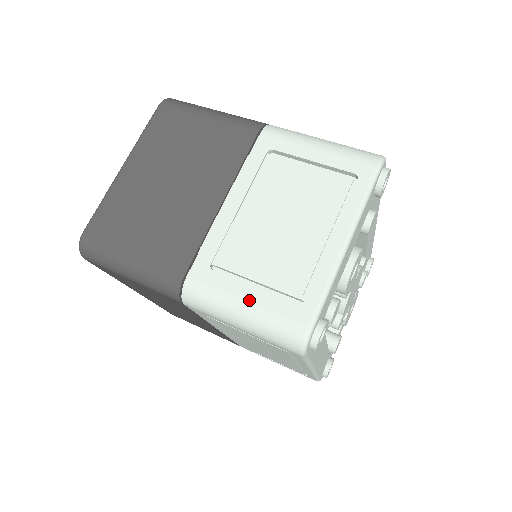
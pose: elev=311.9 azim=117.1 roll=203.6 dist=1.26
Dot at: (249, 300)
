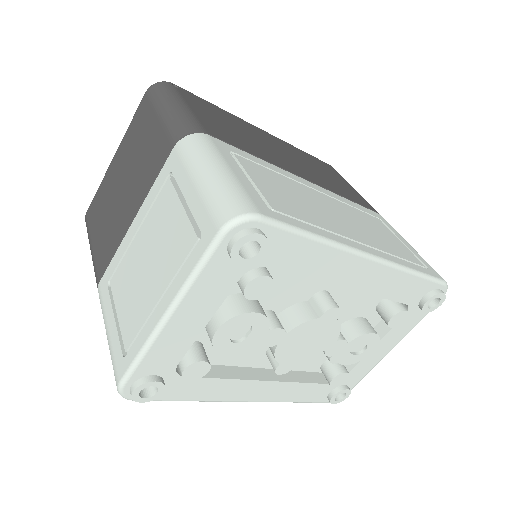
Dot at: (109, 329)
